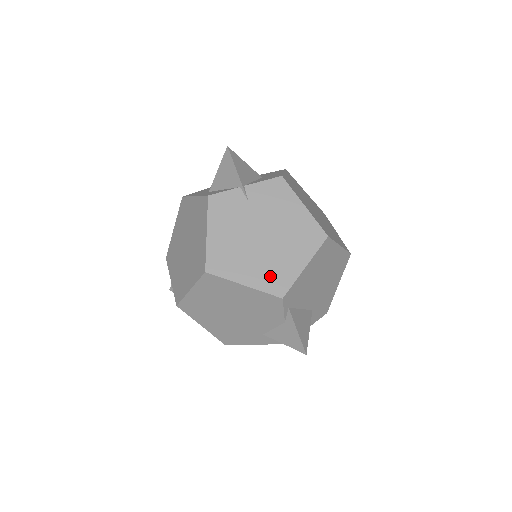
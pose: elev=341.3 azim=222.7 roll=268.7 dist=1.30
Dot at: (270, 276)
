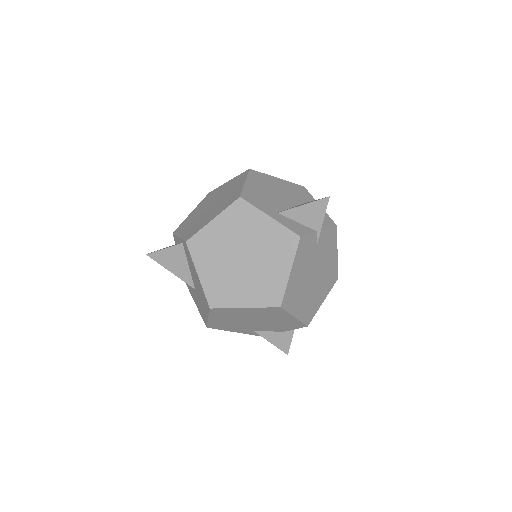
Dot at: (308, 309)
